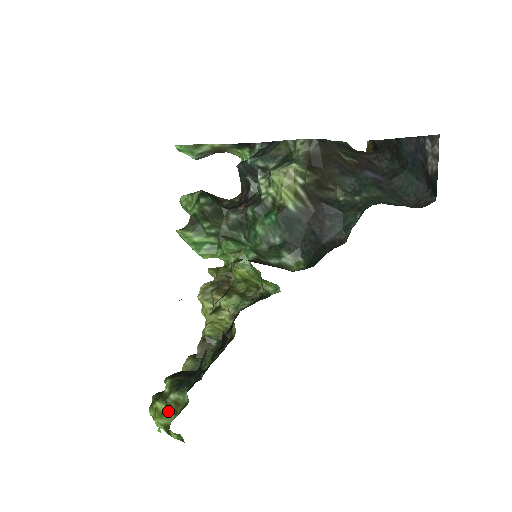
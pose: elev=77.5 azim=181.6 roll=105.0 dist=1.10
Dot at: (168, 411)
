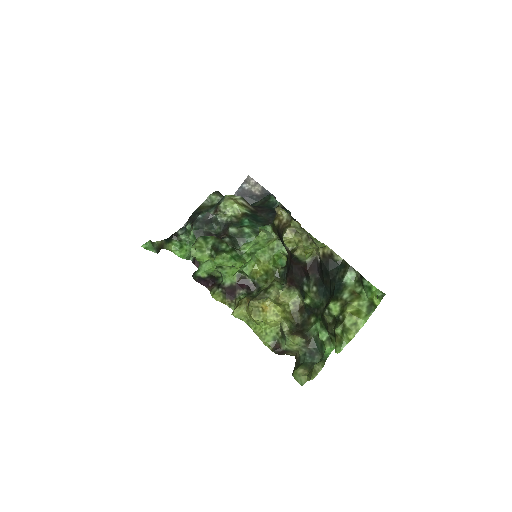
Dot at: (357, 302)
